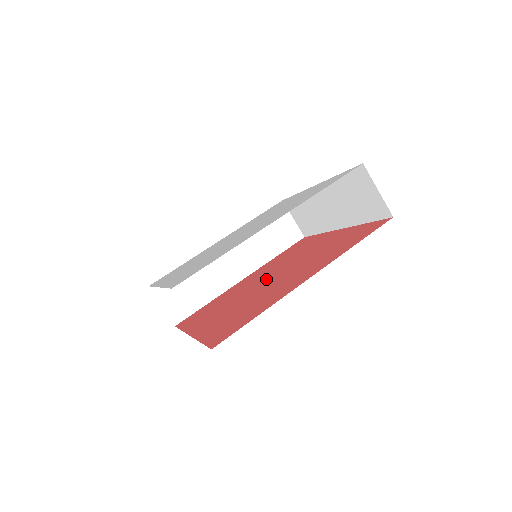
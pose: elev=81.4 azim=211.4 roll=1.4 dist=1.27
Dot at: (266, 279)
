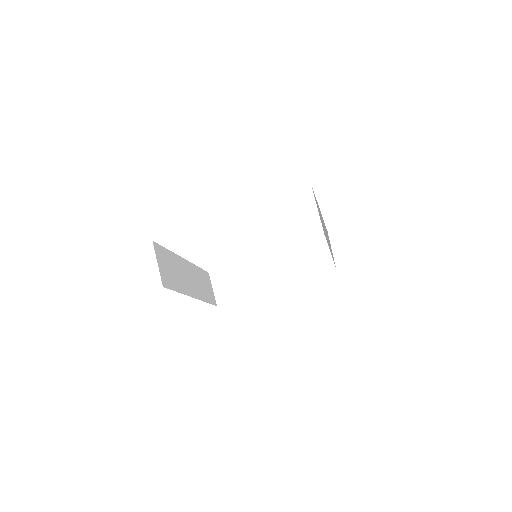
Dot at: occluded
